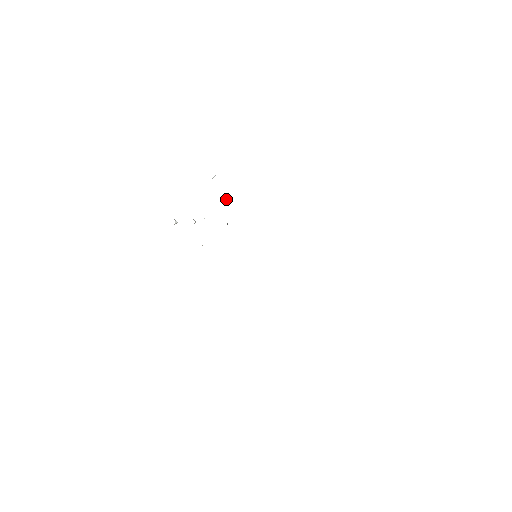
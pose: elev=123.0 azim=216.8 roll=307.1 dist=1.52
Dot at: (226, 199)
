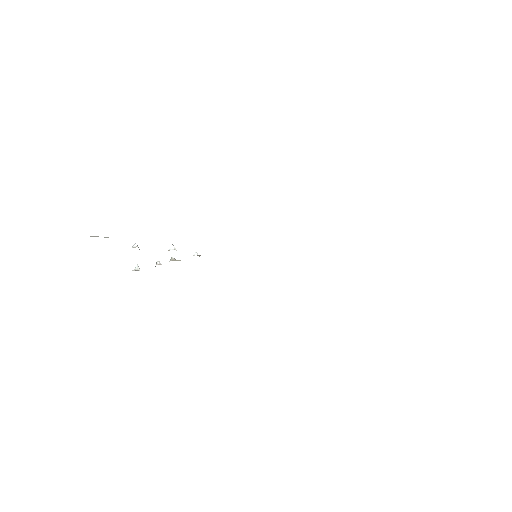
Dot at: occluded
